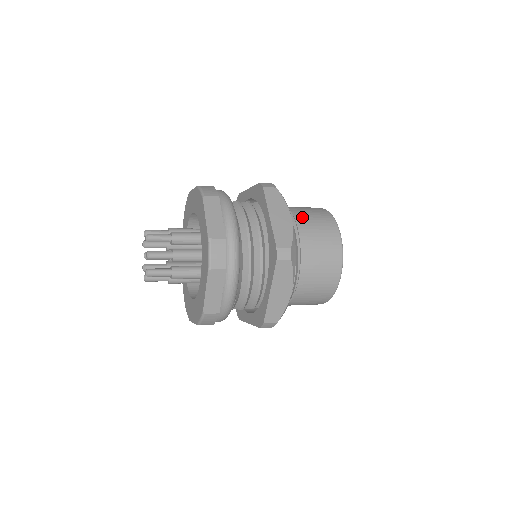
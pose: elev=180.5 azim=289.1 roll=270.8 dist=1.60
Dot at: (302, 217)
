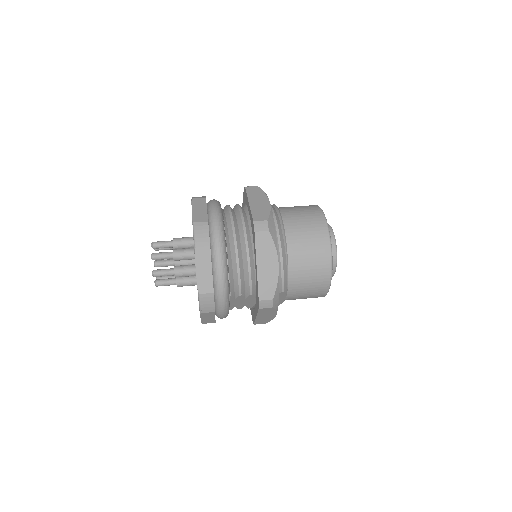
Dot at: (287, 209)
